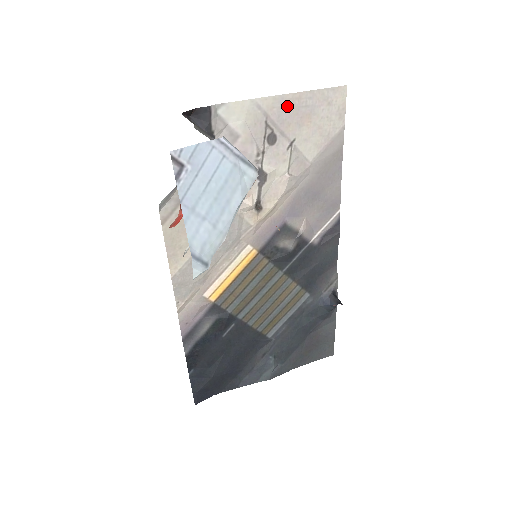
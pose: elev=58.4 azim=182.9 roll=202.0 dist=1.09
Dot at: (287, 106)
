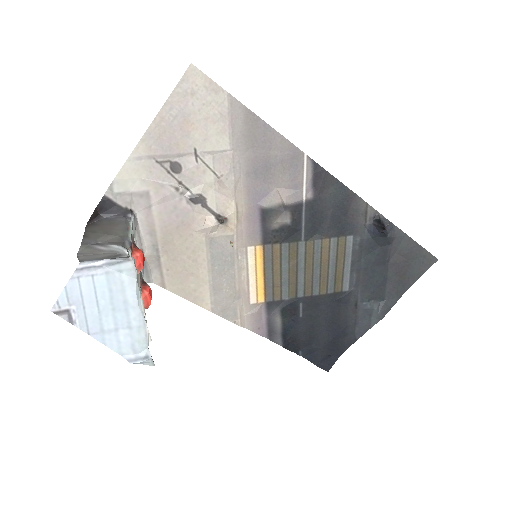
Dot at: (159, 134)
